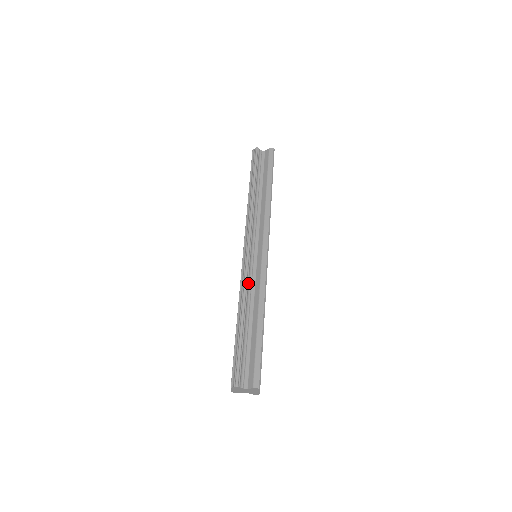
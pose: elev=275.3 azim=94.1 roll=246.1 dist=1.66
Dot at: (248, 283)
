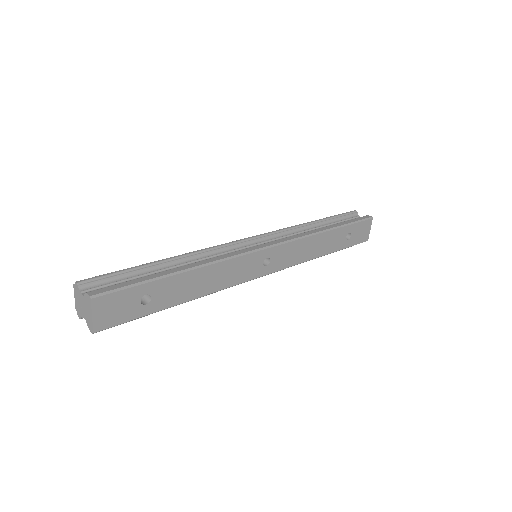
Dot at: (215, 251)
